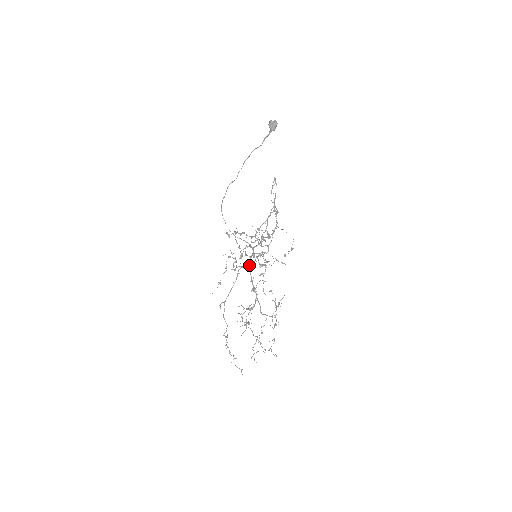
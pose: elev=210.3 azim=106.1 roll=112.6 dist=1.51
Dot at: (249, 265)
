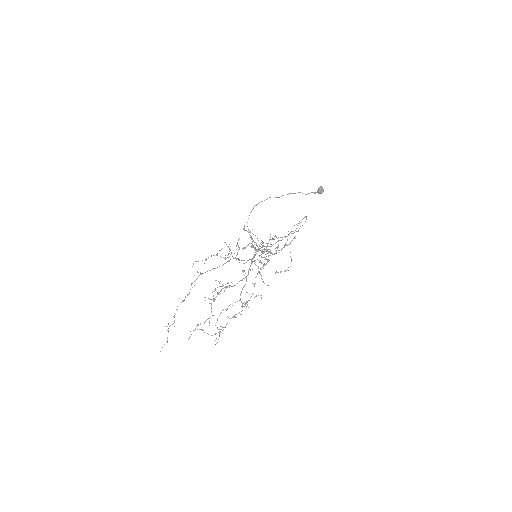
Dot at: (255, 252)
